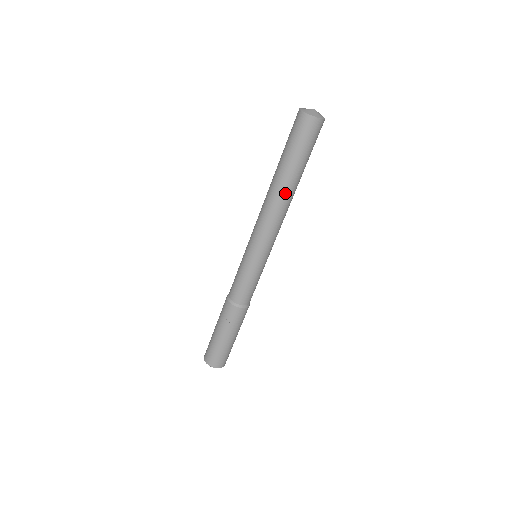
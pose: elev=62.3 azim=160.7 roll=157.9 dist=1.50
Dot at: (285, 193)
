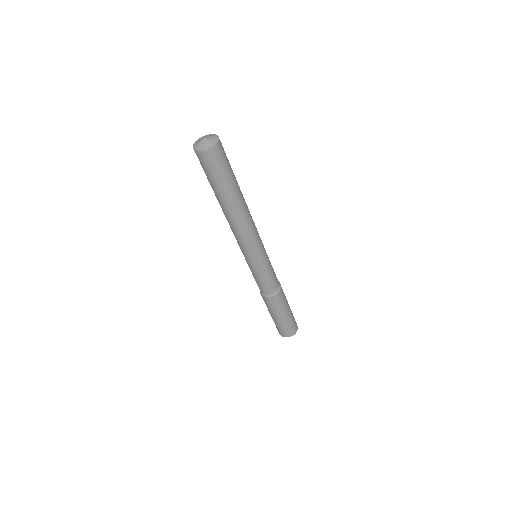
Dot at: (239, 209)
